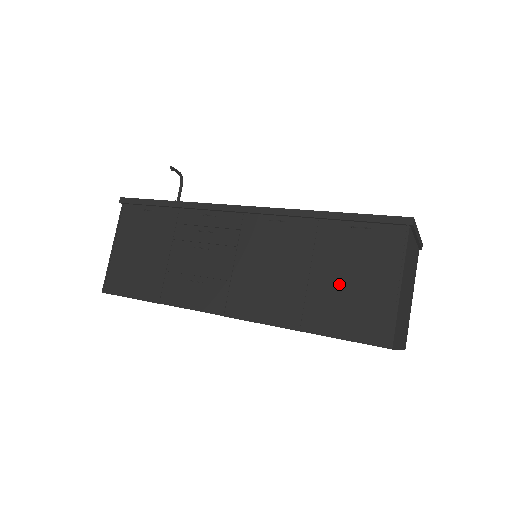
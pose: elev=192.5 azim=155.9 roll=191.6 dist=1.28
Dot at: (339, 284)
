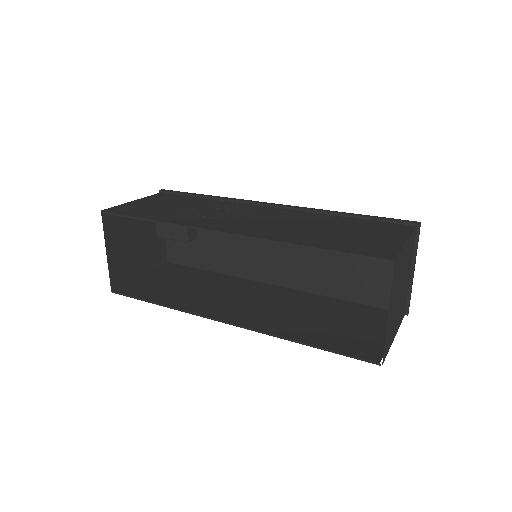
Dot at: (348, 234)
